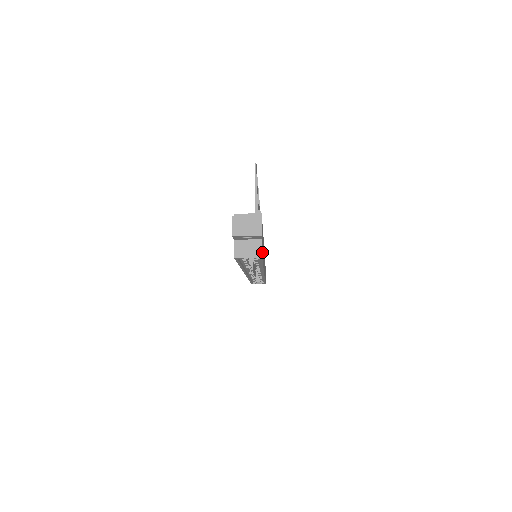
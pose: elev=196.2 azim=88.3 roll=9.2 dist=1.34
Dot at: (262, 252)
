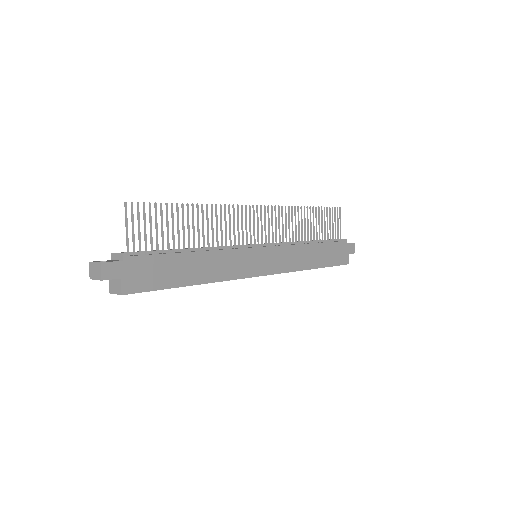
Dot at: (144, 284)
